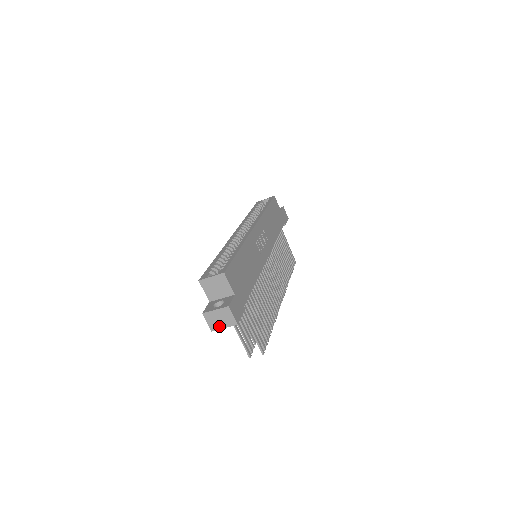
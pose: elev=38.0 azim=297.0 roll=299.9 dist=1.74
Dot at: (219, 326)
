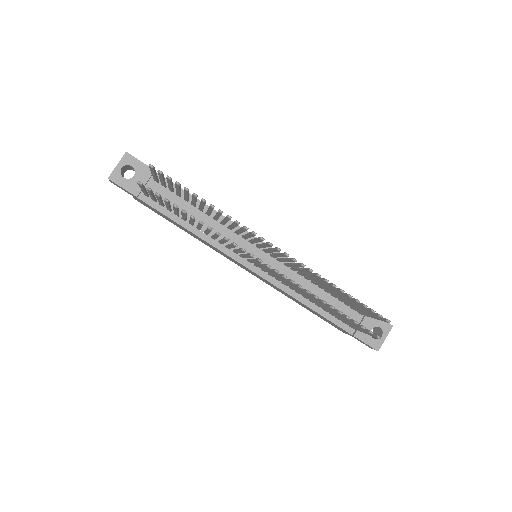
Dot at: (115, 170)
